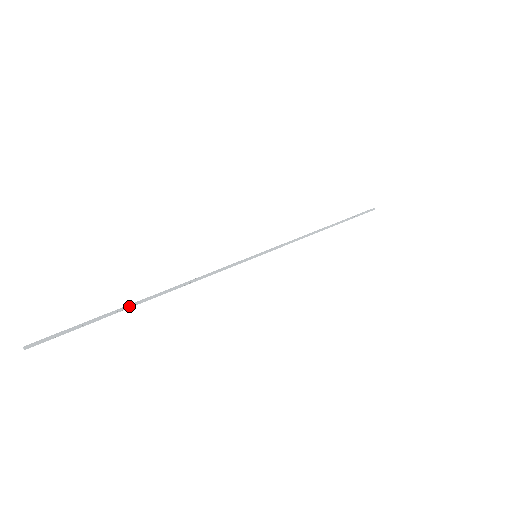
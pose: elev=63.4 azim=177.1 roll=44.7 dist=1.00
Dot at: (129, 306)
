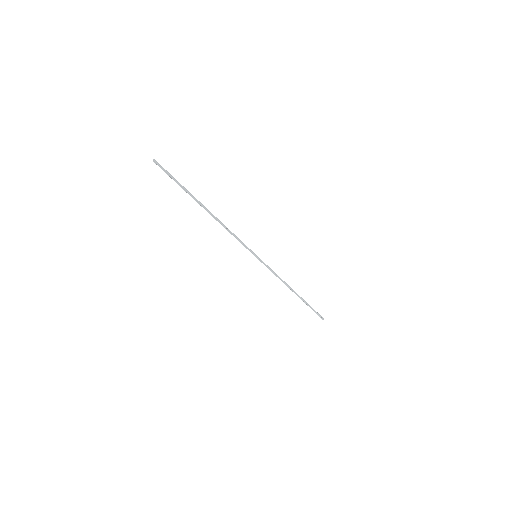
Dot at: (196, 200)
